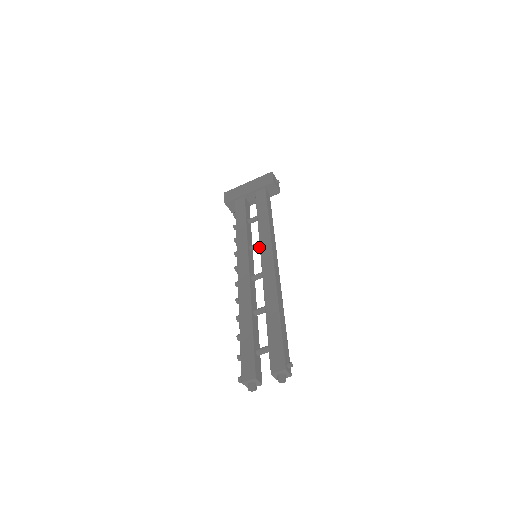
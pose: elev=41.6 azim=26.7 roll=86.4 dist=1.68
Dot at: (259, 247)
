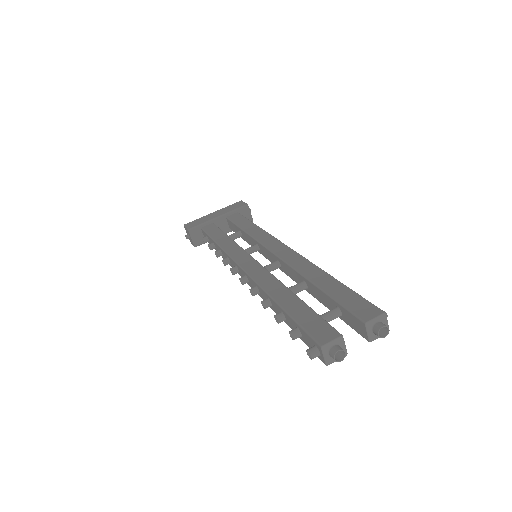
Dot at: (255, 250)
